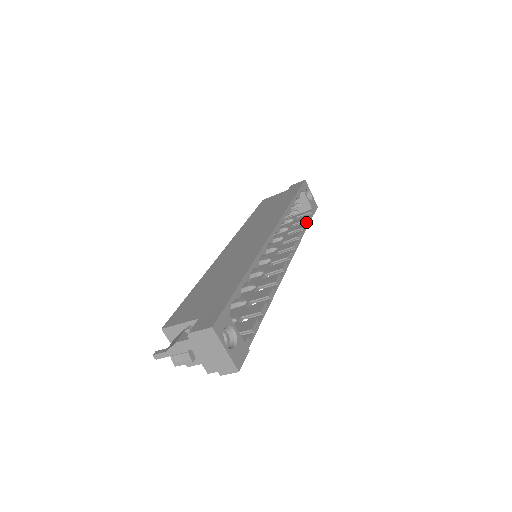
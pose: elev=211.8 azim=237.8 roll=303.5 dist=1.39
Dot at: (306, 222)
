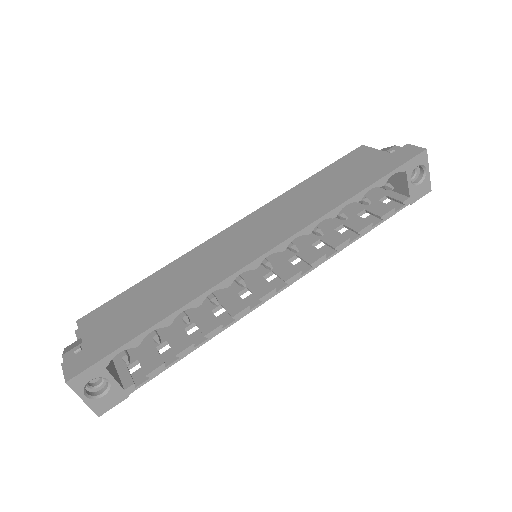
Dot at: (380, 218)
